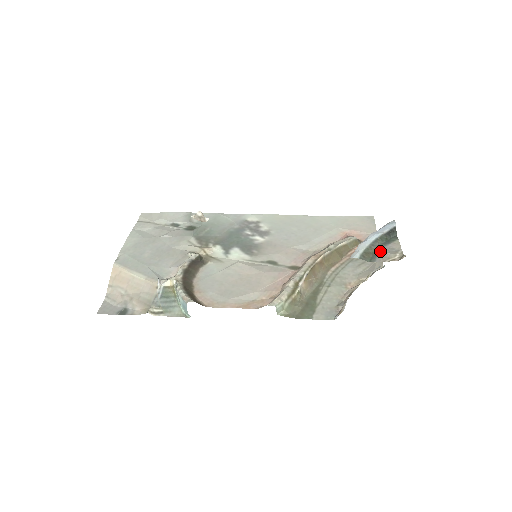
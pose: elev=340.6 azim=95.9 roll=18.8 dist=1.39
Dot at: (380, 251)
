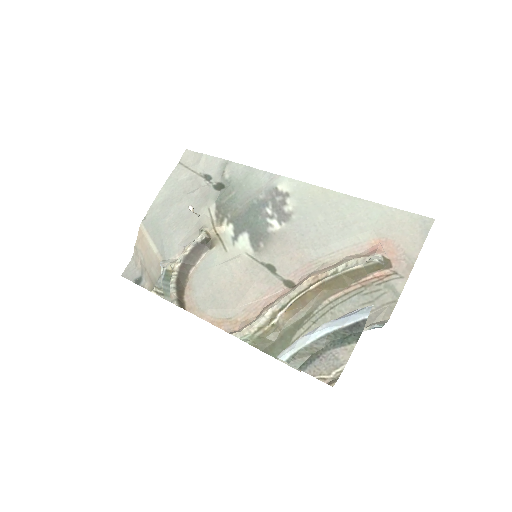
Dot at: (320, 356)
